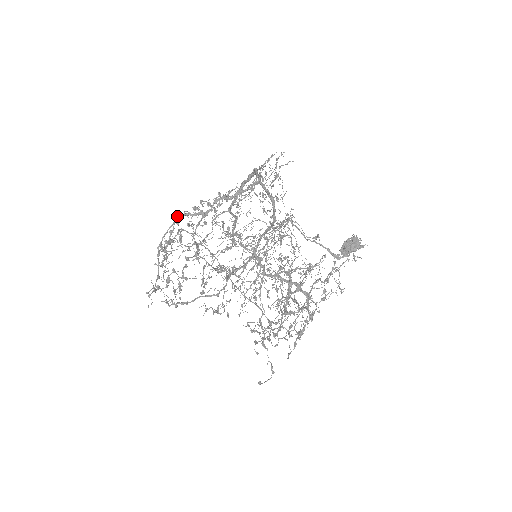
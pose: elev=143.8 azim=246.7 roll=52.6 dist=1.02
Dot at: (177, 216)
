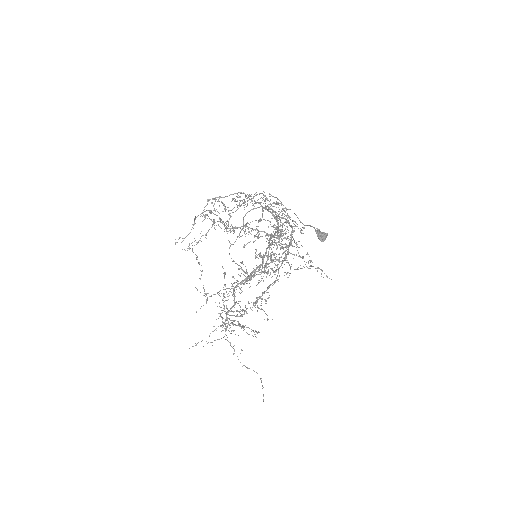
Dot at: (221, 222)
